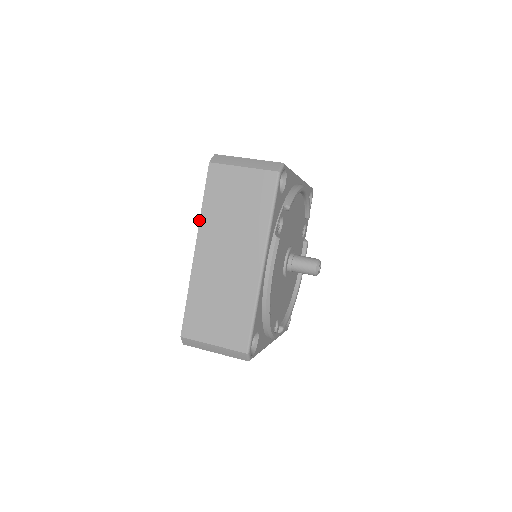
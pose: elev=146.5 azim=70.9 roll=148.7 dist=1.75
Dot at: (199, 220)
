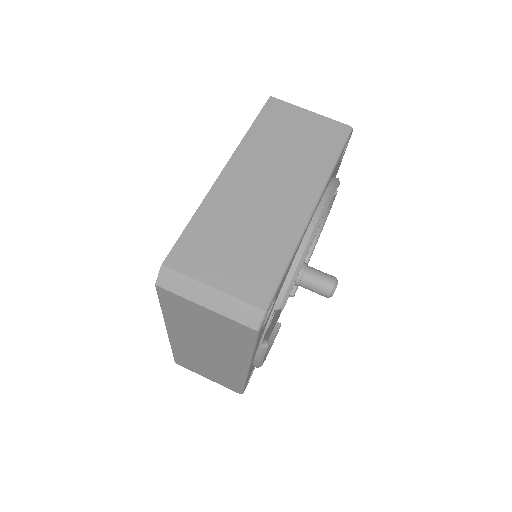
Dot at: occluded
